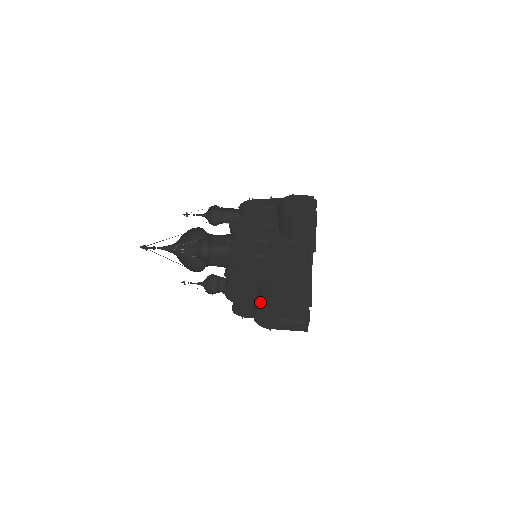
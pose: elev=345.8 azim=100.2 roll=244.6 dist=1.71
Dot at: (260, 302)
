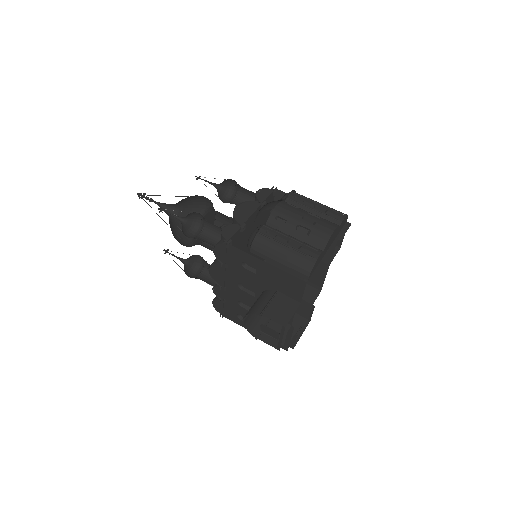
Dot at: occluded
